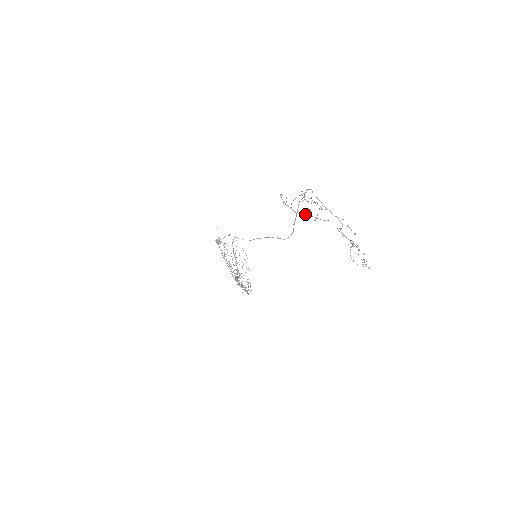
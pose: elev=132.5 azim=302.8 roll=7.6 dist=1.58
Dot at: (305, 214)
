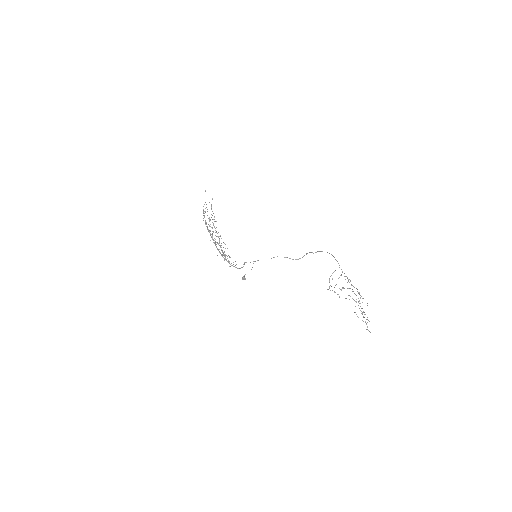
Dot at: occluded
